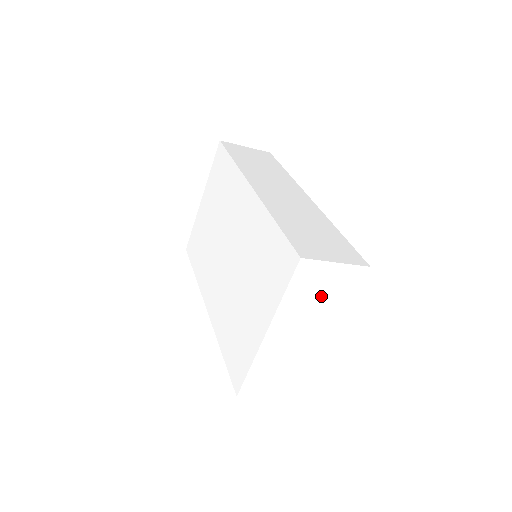
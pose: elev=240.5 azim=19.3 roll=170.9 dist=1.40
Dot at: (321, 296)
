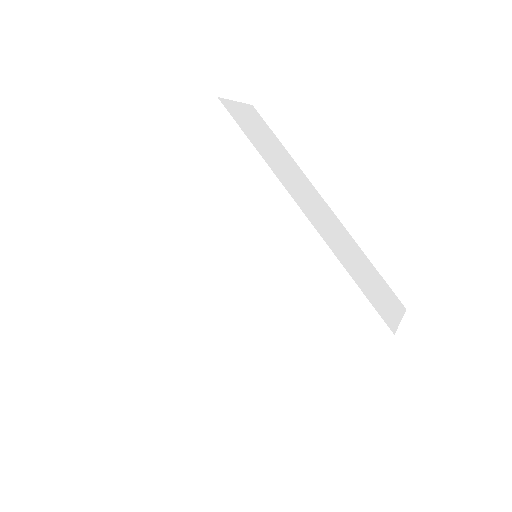
Dot at: occluded
